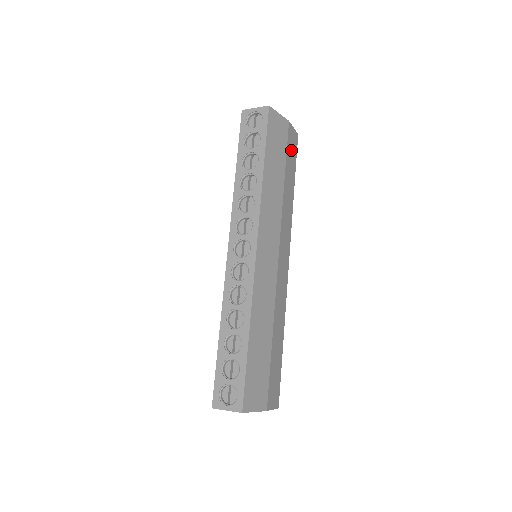
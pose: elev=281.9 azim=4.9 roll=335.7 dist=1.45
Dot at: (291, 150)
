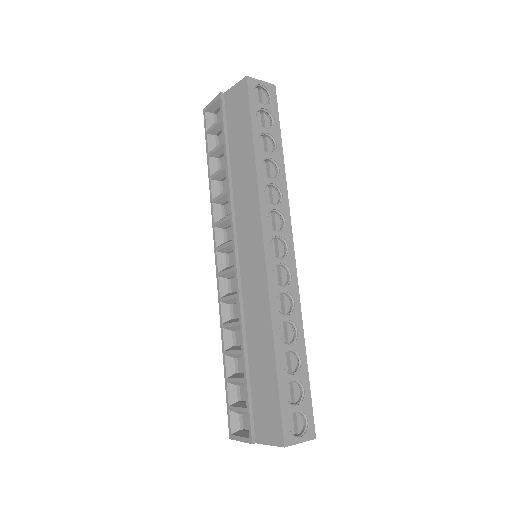
Dot at: occluded
